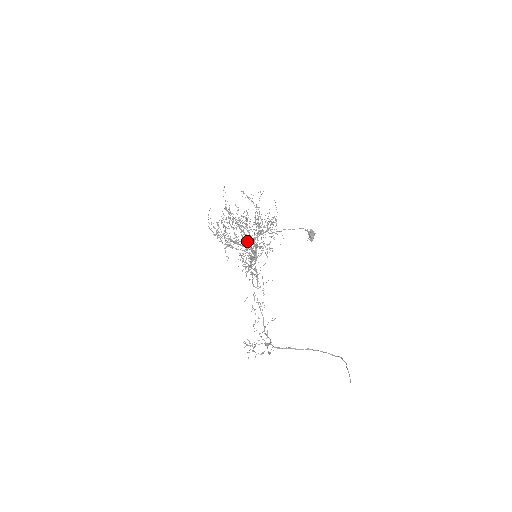
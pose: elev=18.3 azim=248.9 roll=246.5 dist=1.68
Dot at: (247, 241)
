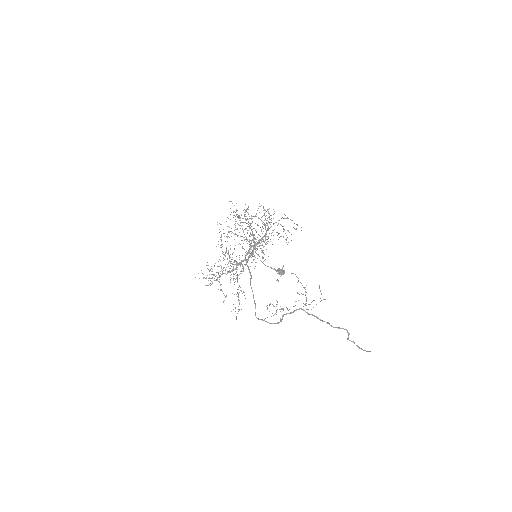
Dot at: occluded
